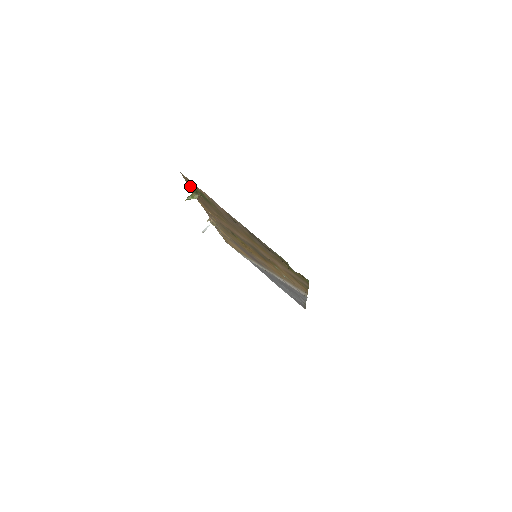
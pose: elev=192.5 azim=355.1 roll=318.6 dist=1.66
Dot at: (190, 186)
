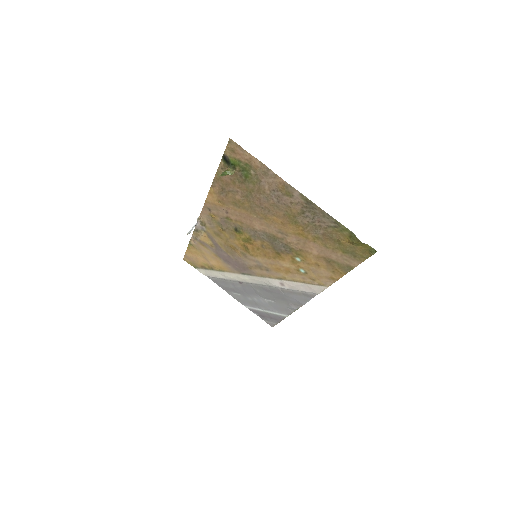
Dot at: (227, 160)
